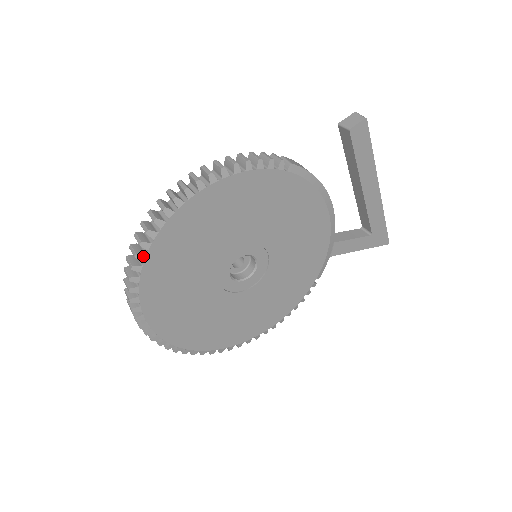
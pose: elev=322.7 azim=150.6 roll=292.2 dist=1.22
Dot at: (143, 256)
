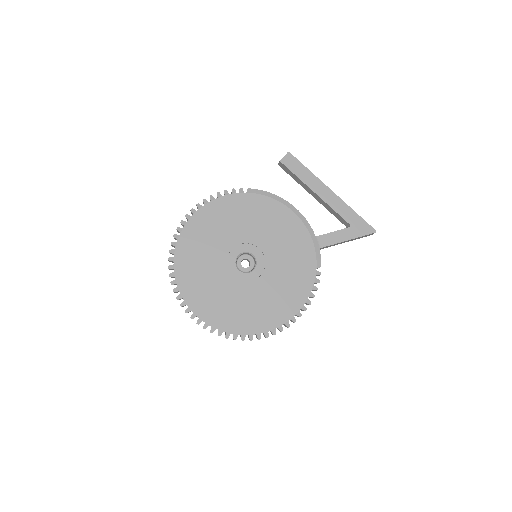
Dot at: (172, 258)
